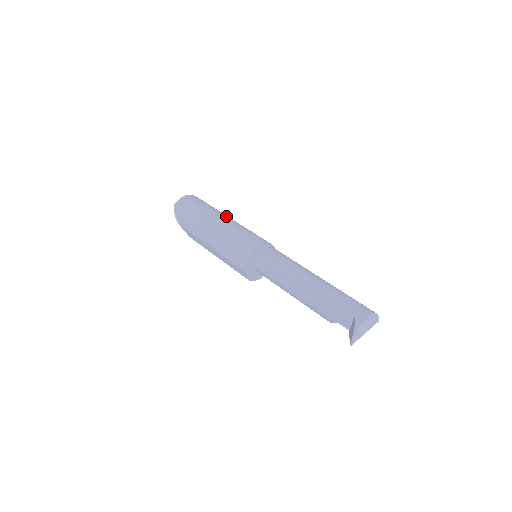
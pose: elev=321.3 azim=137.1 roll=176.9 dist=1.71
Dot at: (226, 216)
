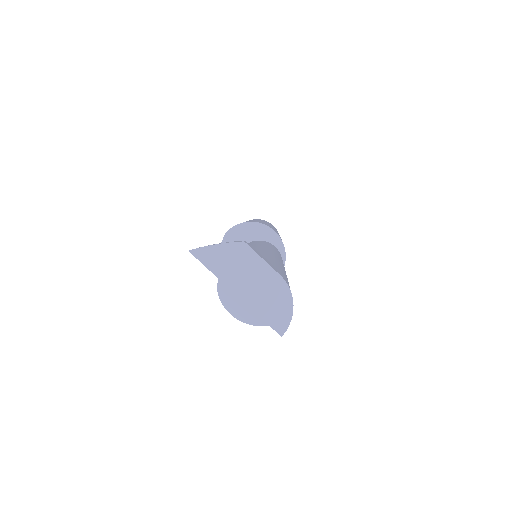
Dot at: occluded
